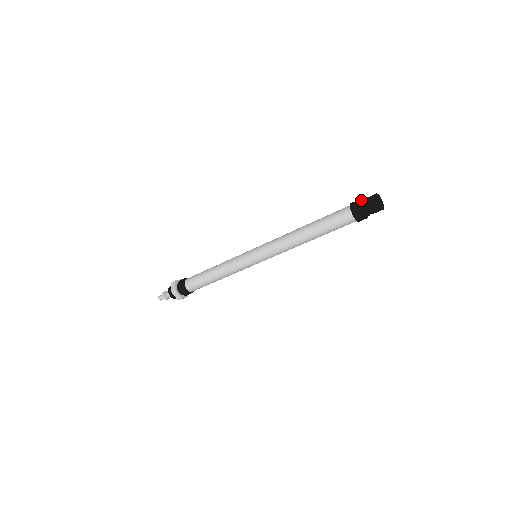
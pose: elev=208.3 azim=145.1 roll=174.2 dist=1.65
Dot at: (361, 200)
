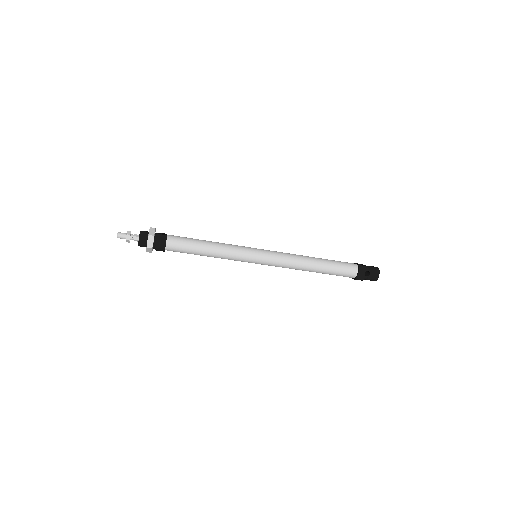
Dot at: (367, 269)
